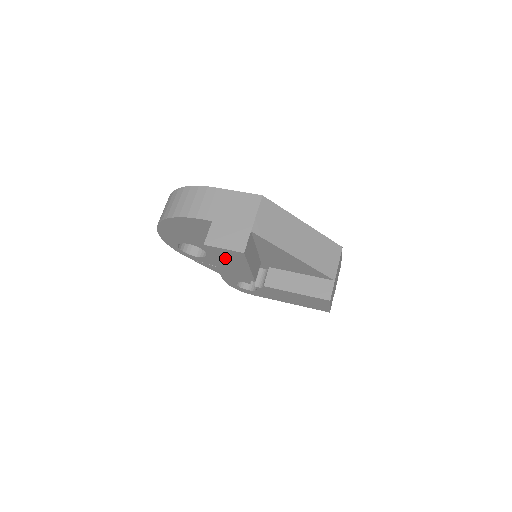
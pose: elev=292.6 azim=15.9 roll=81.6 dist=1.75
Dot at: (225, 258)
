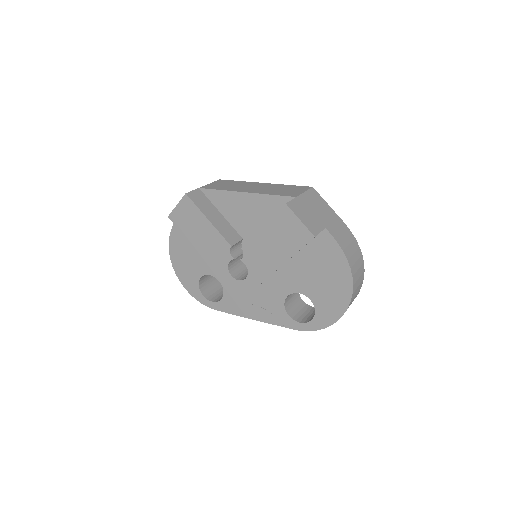
Dot at: (189, 224)
